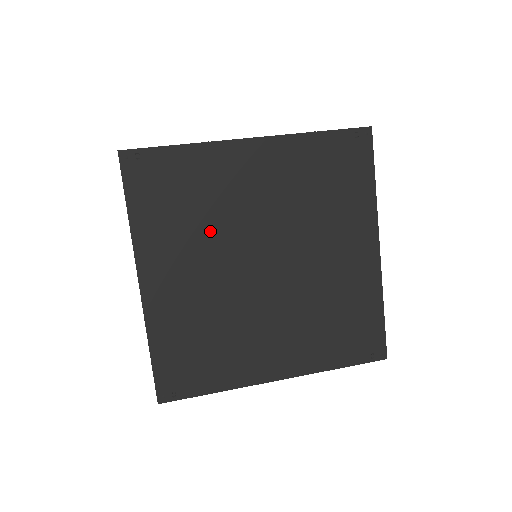
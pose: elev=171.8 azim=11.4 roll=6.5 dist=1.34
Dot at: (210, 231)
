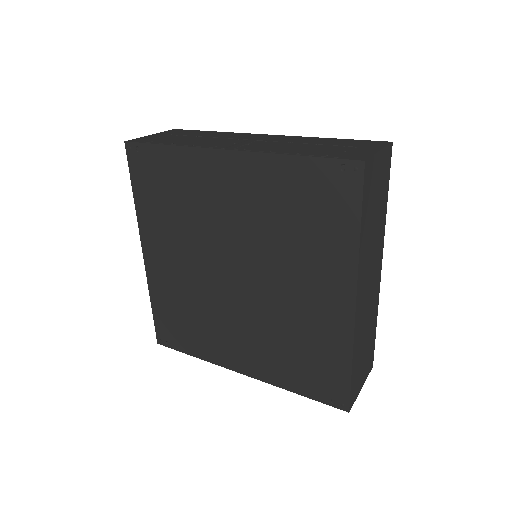
Dot at: (191, 229)
